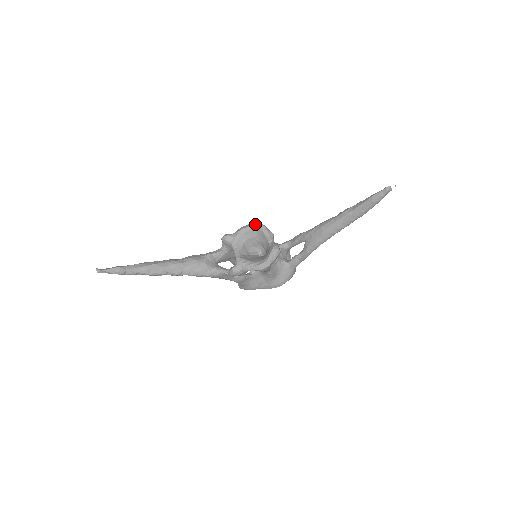
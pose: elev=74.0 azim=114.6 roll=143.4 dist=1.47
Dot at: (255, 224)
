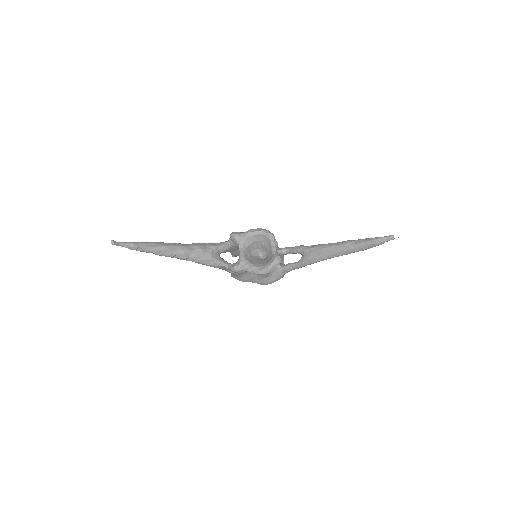
Dot at: (264, 230)
